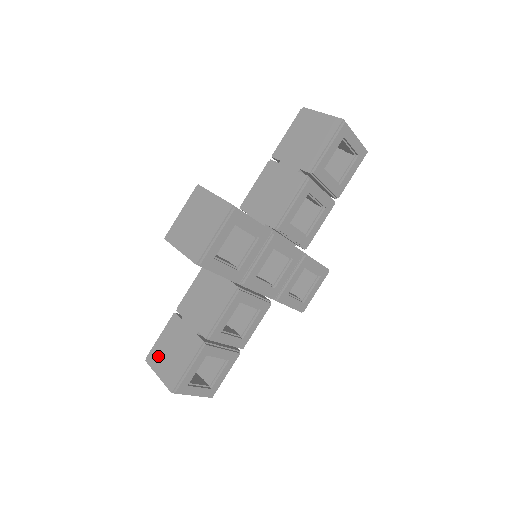
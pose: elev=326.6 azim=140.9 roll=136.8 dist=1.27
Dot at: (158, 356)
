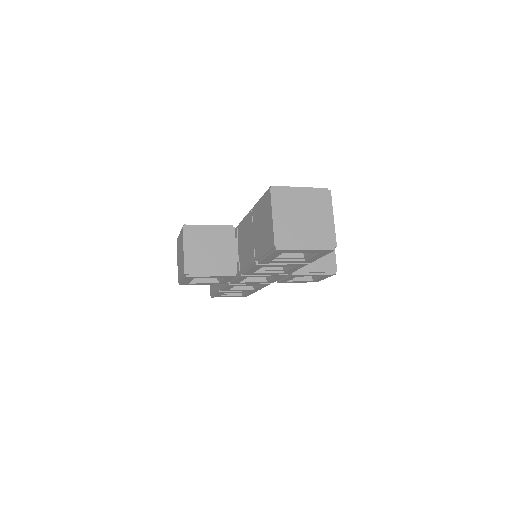
Dot at: occluded
